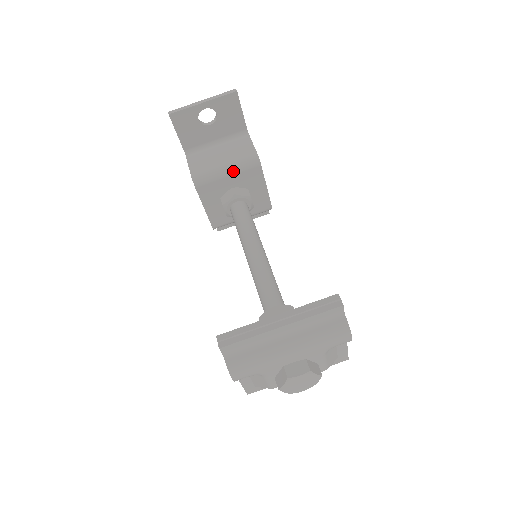
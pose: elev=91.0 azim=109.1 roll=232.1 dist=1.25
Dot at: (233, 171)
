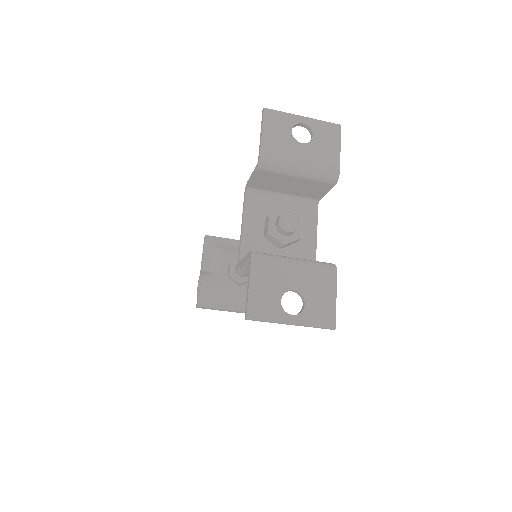
Dot at: occluded
